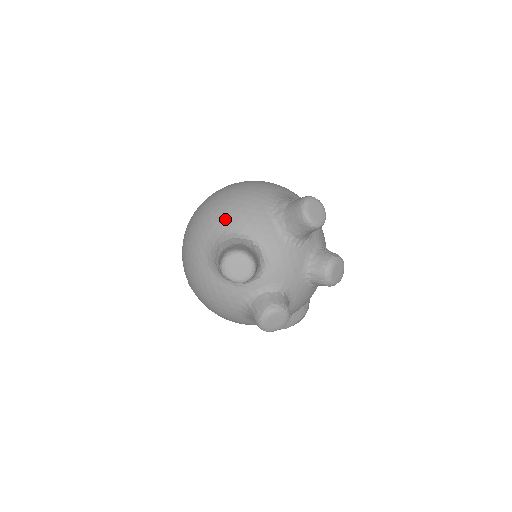
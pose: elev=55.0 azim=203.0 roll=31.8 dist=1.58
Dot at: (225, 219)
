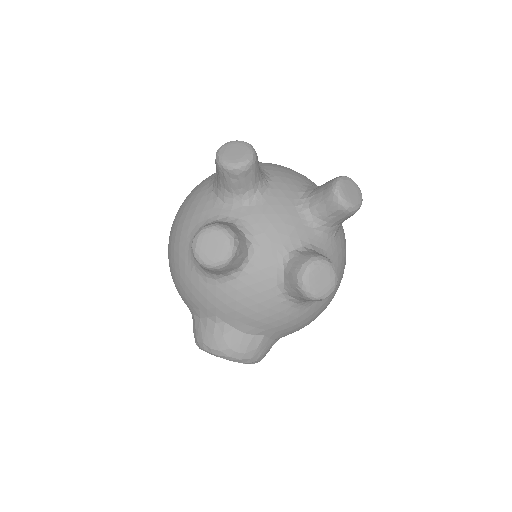
Dot at: (264, 163)
